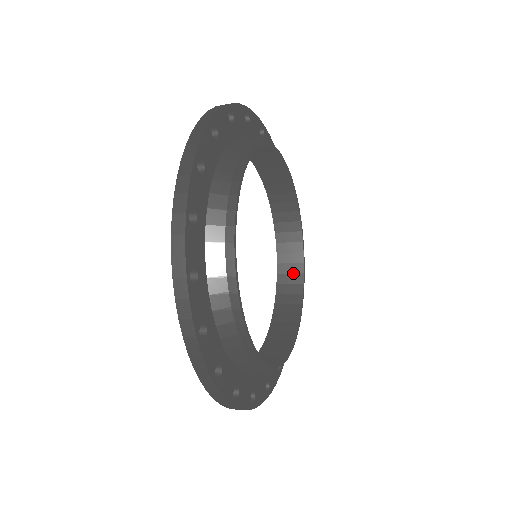
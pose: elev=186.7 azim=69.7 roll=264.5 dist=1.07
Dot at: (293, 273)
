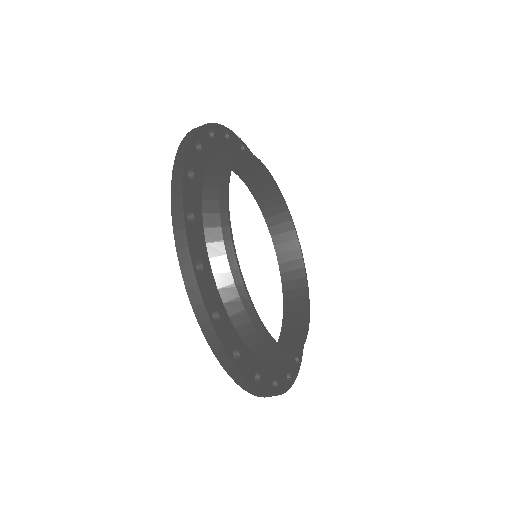
Dot at: (298, 297)
